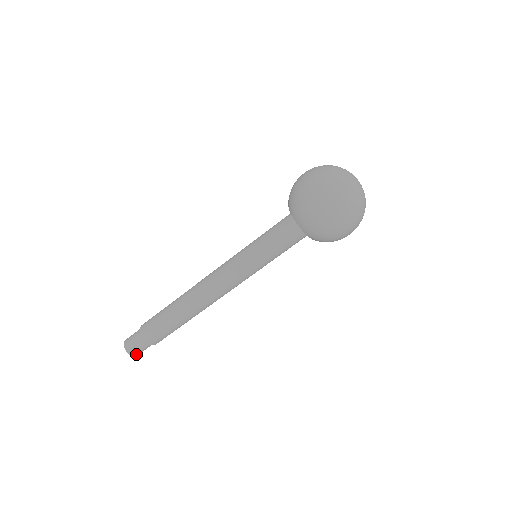
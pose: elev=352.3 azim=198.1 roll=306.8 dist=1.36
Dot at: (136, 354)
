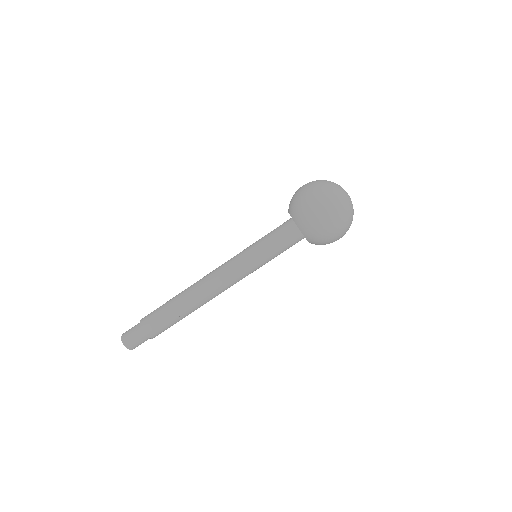
Dot at: (129, 345)
